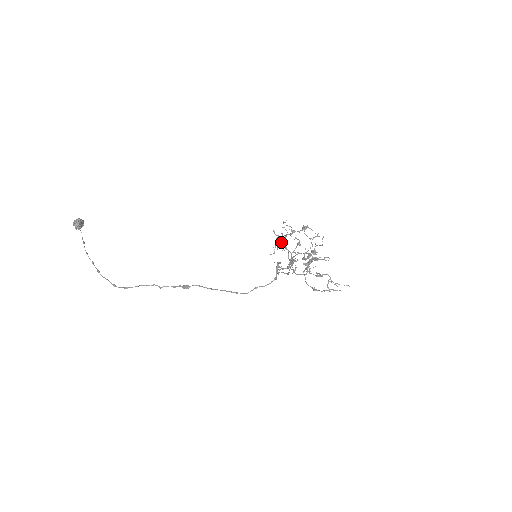
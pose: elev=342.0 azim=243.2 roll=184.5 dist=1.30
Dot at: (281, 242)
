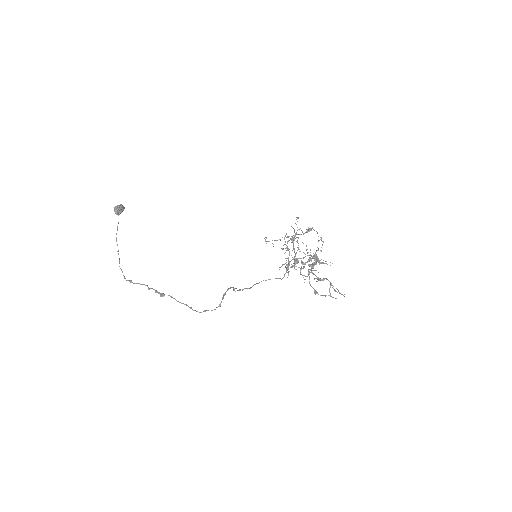
Dot at: (292, 239)
